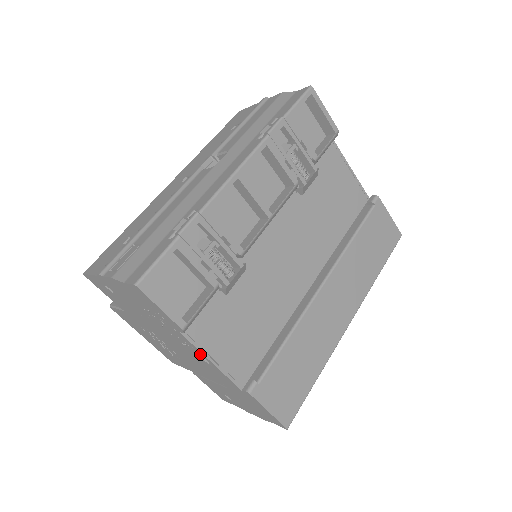
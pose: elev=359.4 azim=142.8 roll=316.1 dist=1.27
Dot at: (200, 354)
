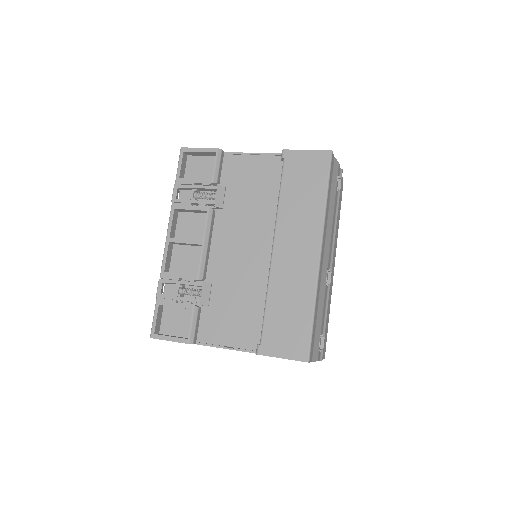
Dot at: occluded
